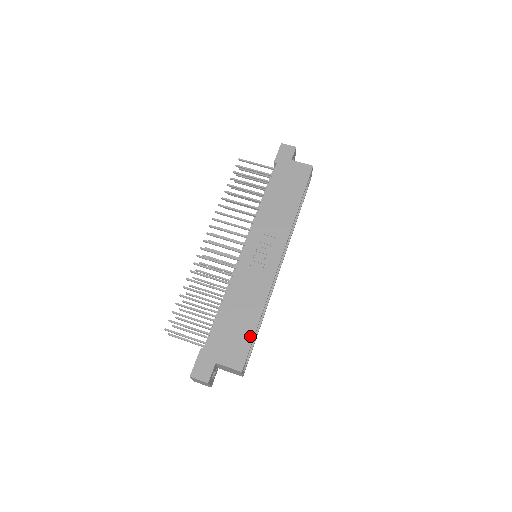
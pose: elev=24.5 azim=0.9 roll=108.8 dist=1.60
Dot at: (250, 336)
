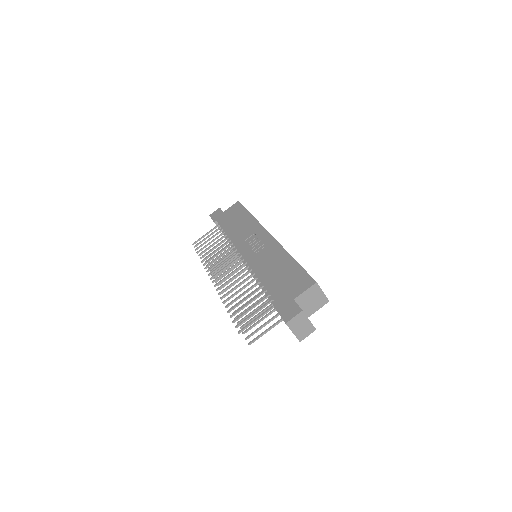
Dot at: (298, 268)
